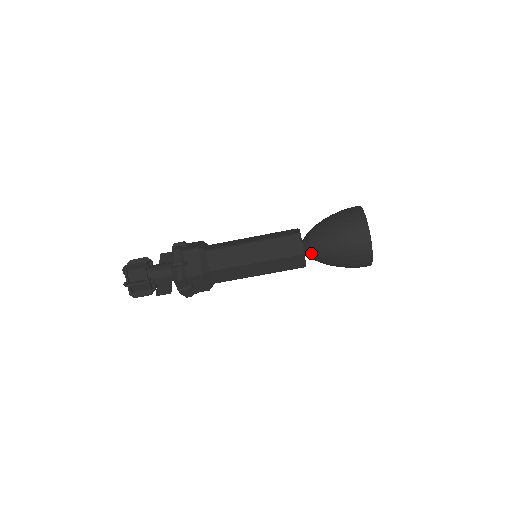
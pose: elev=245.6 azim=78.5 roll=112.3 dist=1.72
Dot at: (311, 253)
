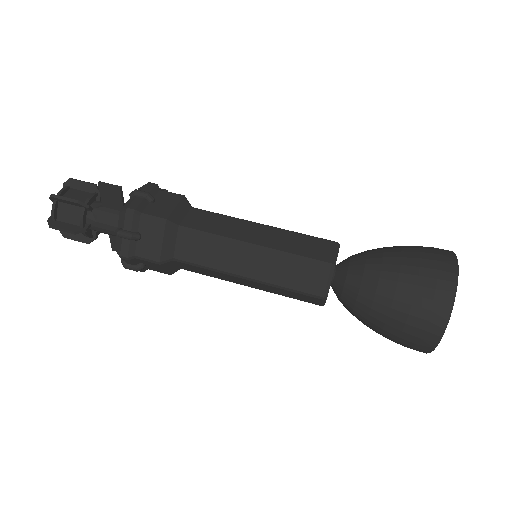
Dot at: (348, 260)
